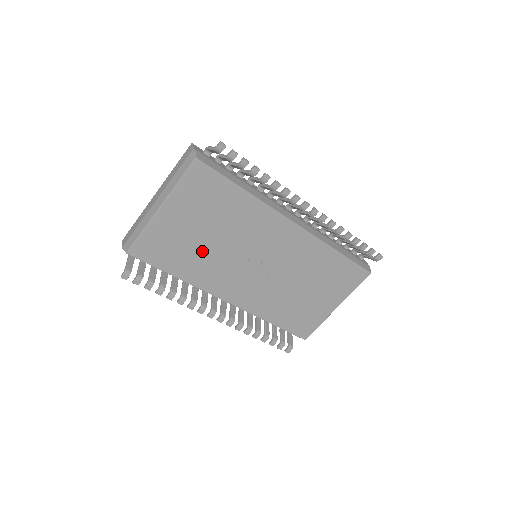
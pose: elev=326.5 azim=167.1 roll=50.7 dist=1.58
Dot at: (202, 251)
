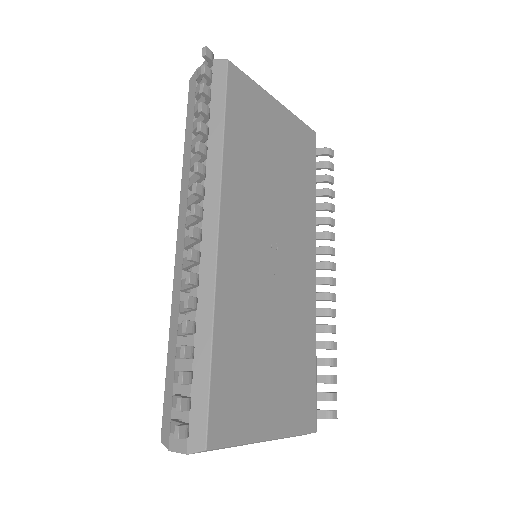
Dot at: (261, 164)
